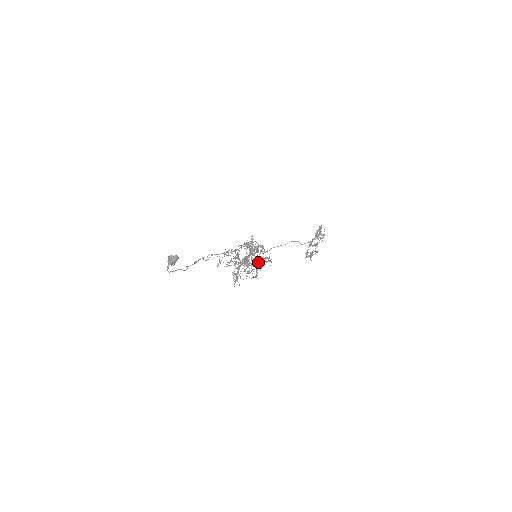
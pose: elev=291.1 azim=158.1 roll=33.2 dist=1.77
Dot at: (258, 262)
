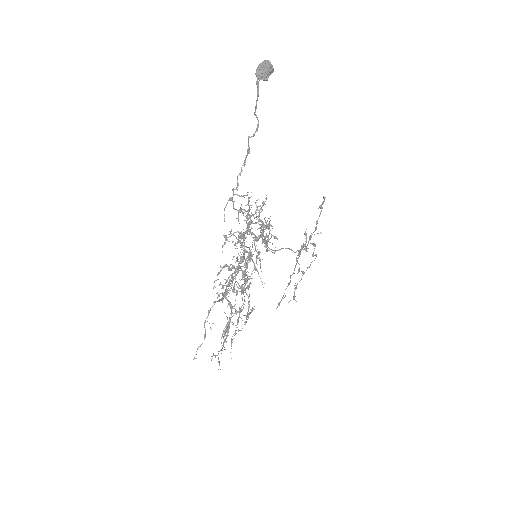
Dot at: (245, 291)
